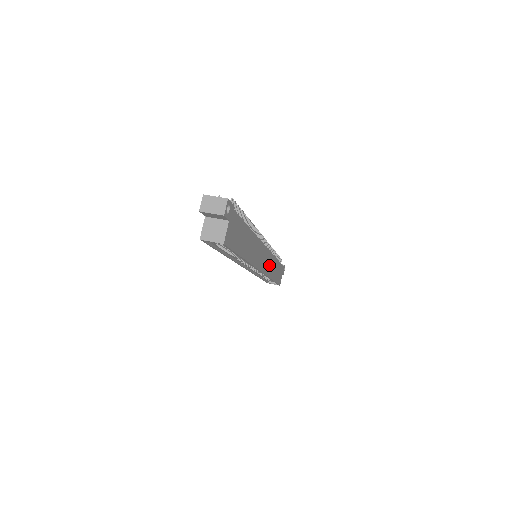
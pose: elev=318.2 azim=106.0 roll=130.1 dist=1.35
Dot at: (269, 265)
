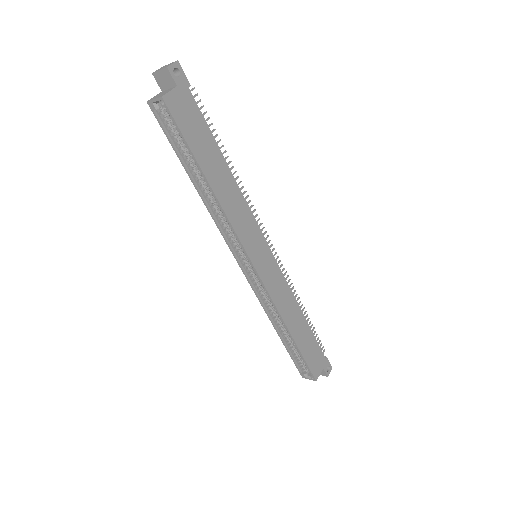
Dot at: (279, 291)
